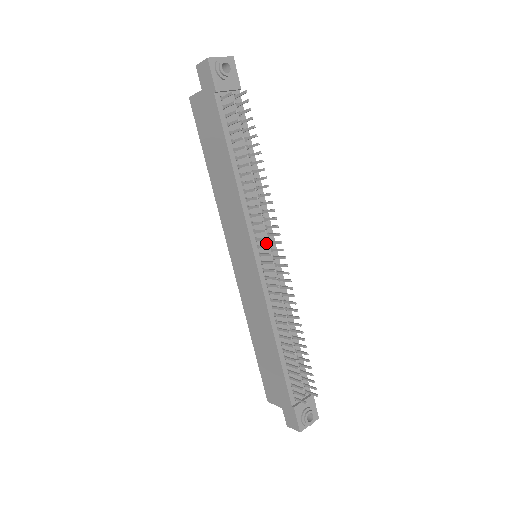
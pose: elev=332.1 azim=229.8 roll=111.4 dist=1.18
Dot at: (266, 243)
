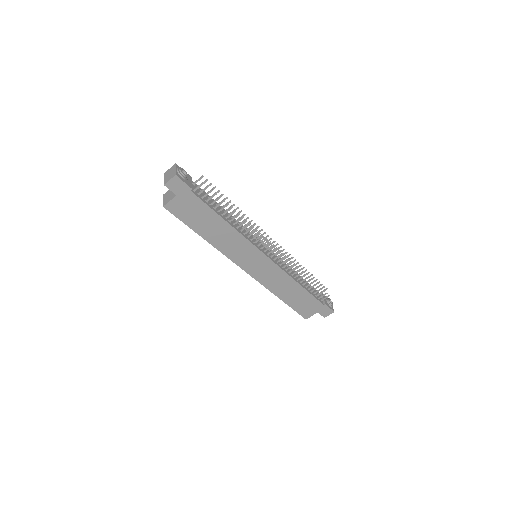
Dot at: occluded
